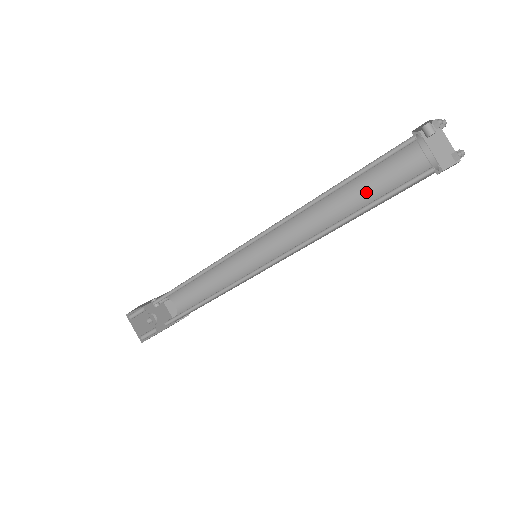
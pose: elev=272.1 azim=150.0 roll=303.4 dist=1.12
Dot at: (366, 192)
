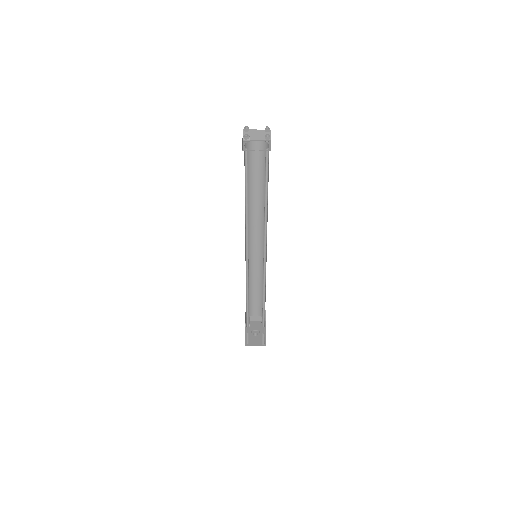
Dot at: (257, 182)
